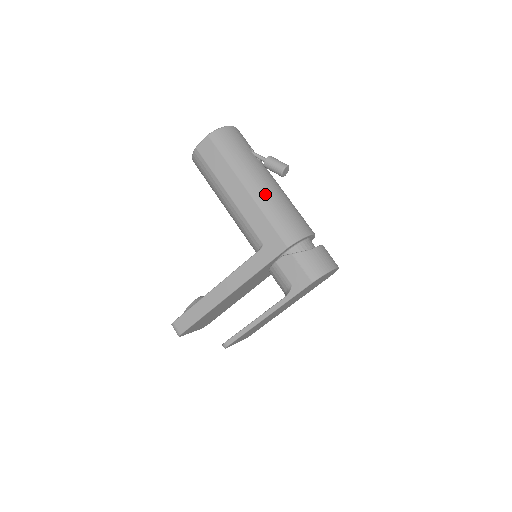
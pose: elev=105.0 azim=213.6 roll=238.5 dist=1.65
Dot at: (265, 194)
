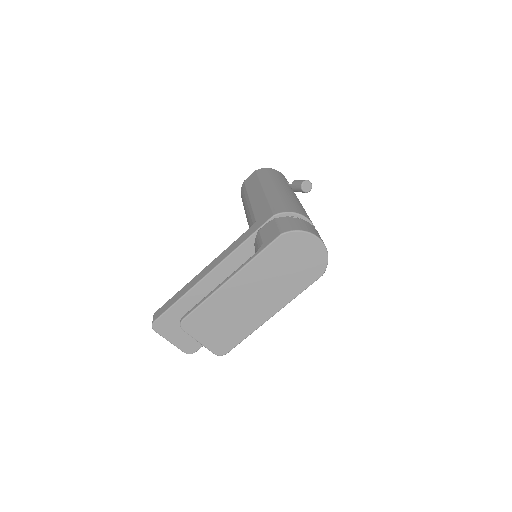
Dot at: (277, 191)
